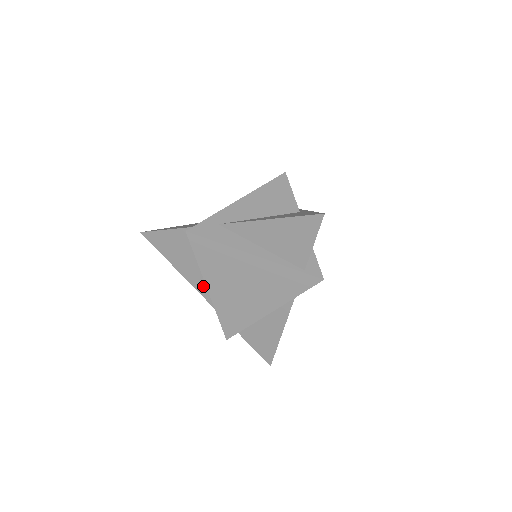
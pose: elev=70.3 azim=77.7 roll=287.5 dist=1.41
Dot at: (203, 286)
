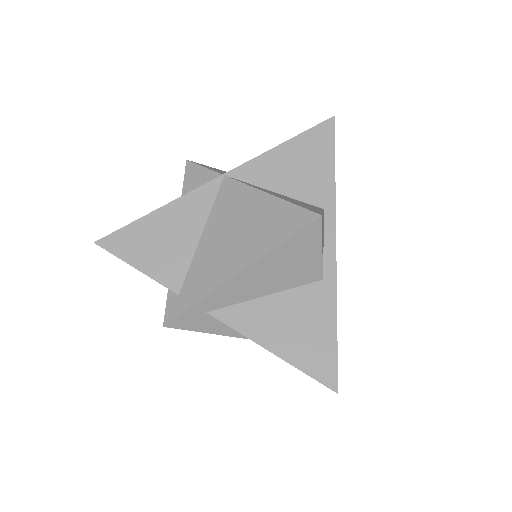
Dot at: occluded
